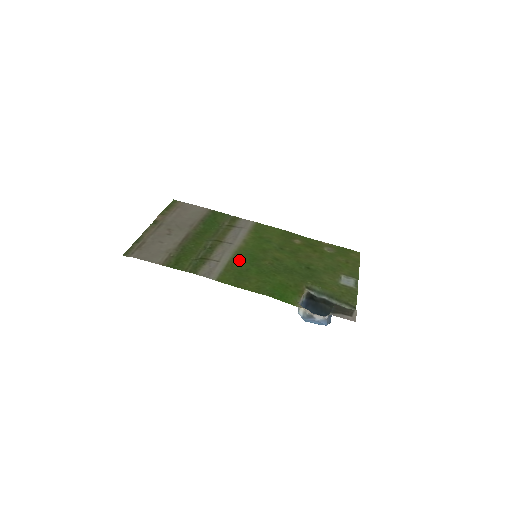
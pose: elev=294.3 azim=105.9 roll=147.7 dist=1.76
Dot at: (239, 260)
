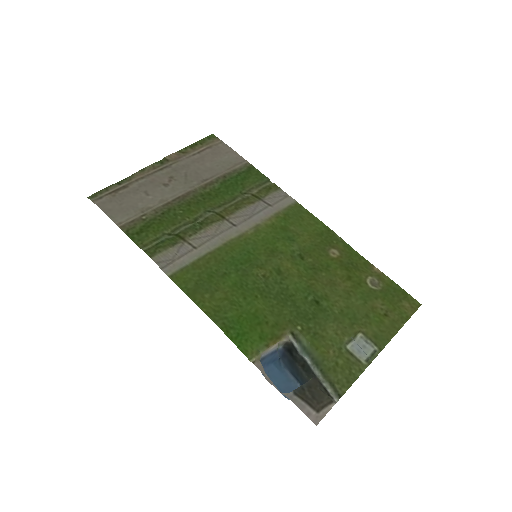
Dot at: (225, 255)
